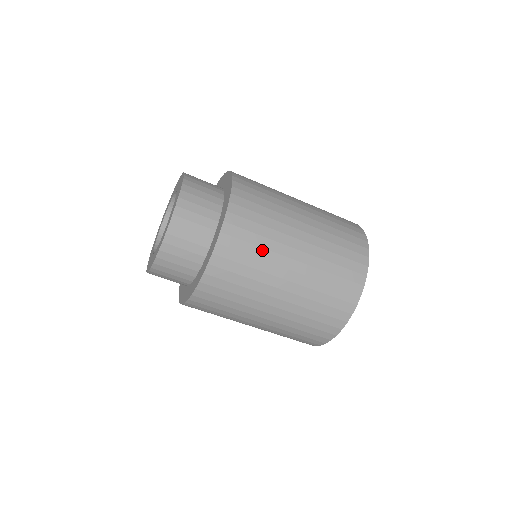
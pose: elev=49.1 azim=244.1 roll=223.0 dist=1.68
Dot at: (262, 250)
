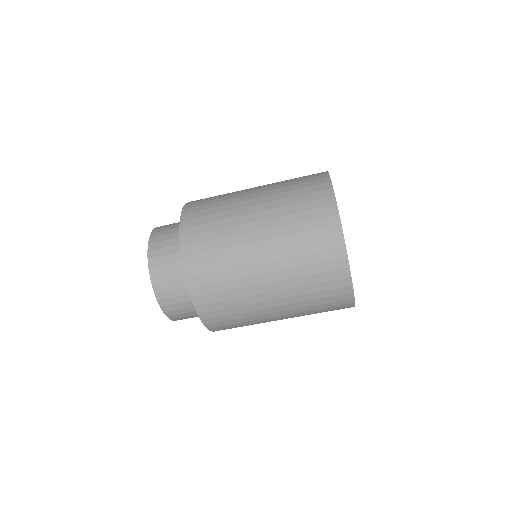
Dot at: (236, 300)
